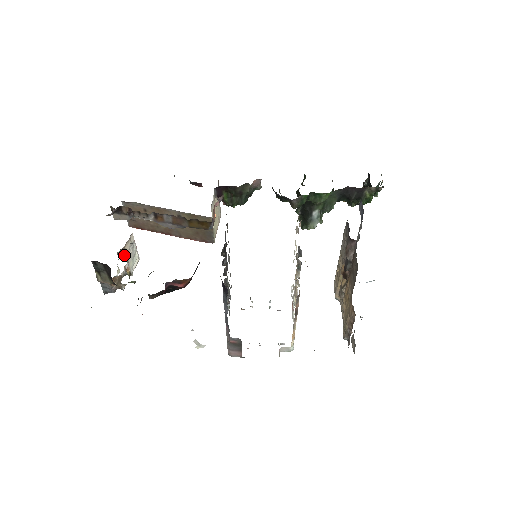
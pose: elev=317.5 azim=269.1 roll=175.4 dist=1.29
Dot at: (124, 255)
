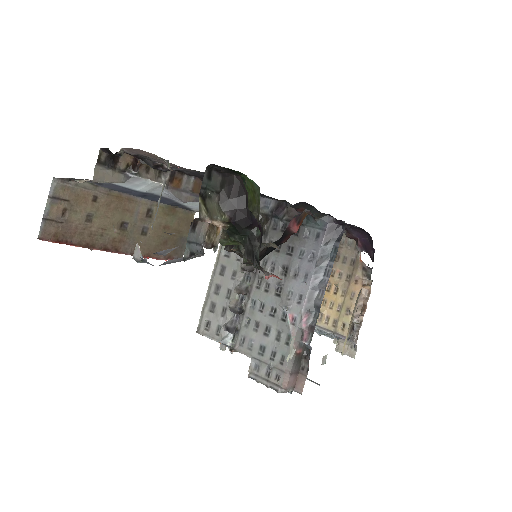
Dot at: occluded
